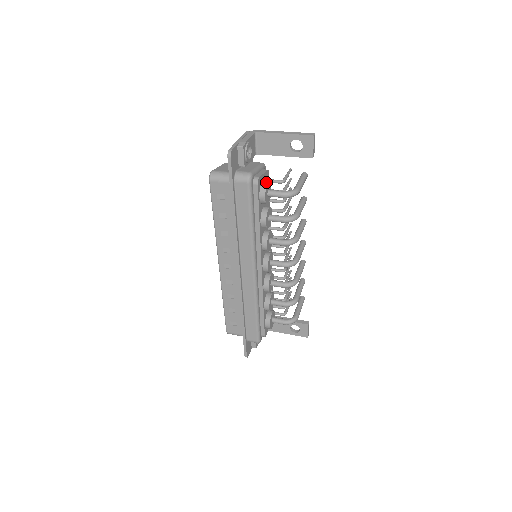
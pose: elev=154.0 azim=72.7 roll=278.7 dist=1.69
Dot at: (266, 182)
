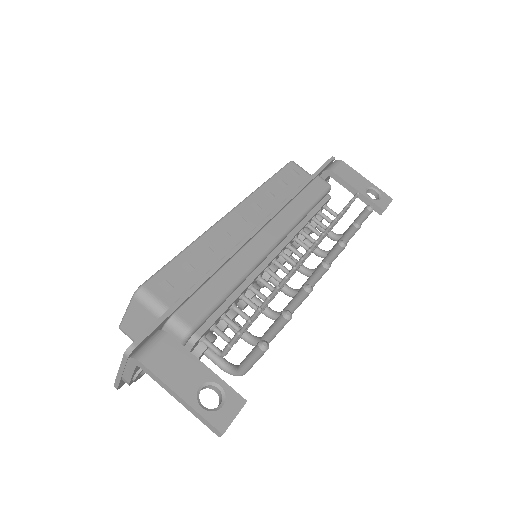
Dot at: occluded
